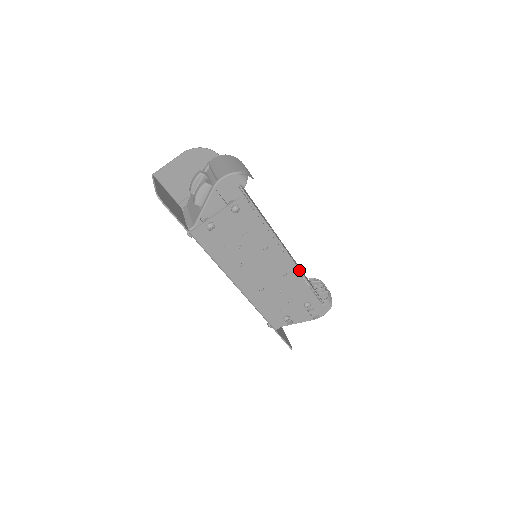
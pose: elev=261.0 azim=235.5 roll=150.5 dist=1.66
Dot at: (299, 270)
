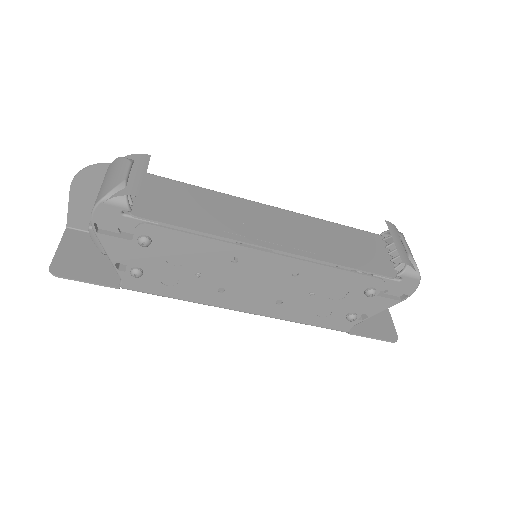
Dot at: (315, 260)
